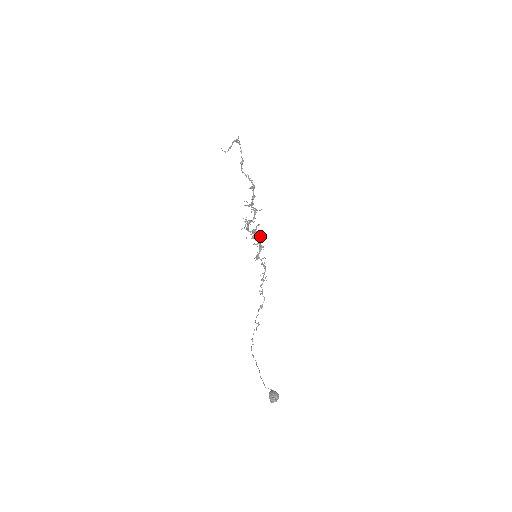
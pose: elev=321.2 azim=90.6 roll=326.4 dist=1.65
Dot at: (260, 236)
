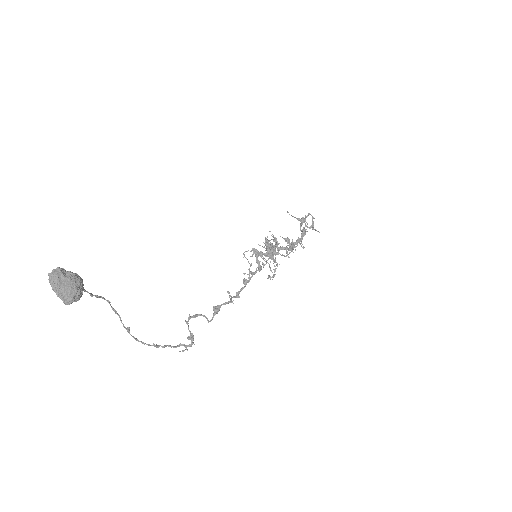
Dot at: occluded
